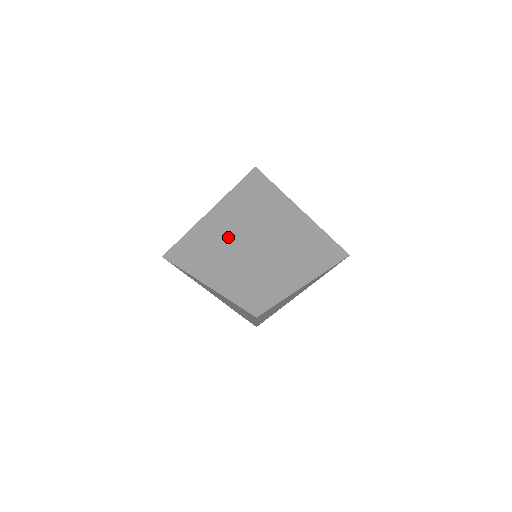
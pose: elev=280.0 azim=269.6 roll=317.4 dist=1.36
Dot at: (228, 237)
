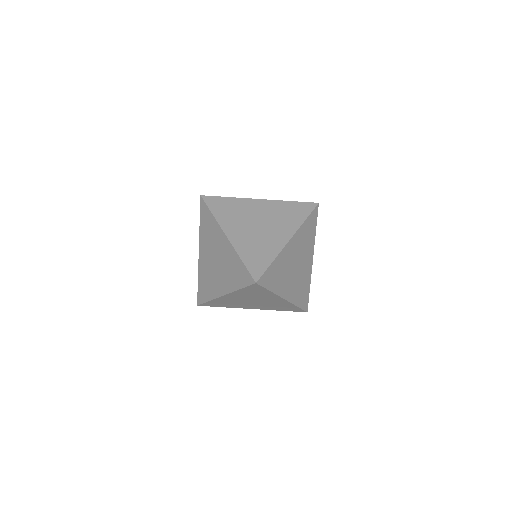
Dot at: (257, 300)
